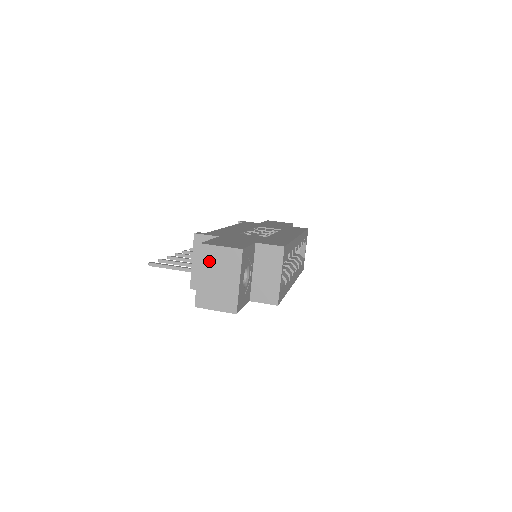
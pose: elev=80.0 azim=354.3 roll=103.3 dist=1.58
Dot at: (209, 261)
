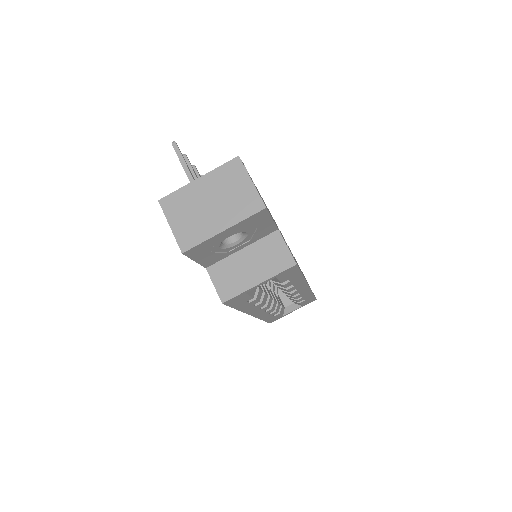
Dot at: (225, 180)
